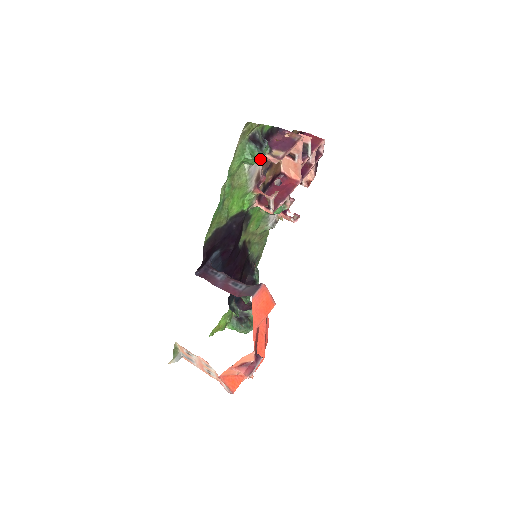
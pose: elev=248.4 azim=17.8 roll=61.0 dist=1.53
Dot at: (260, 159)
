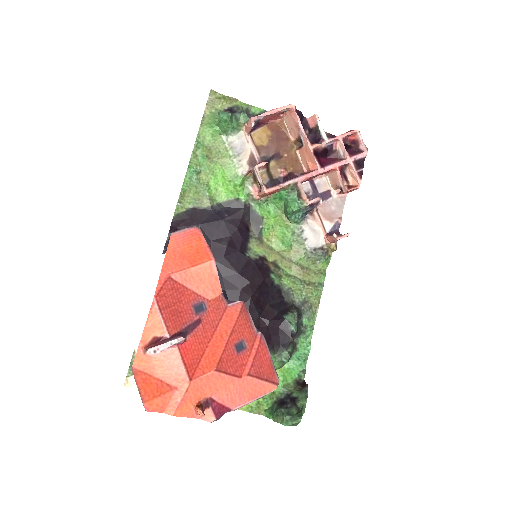
Dot at: (225, 118)
